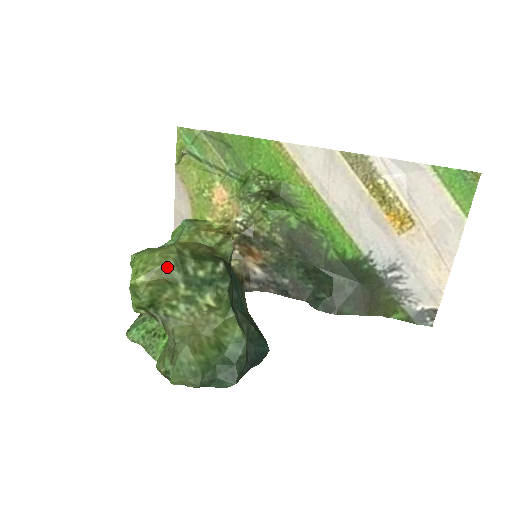
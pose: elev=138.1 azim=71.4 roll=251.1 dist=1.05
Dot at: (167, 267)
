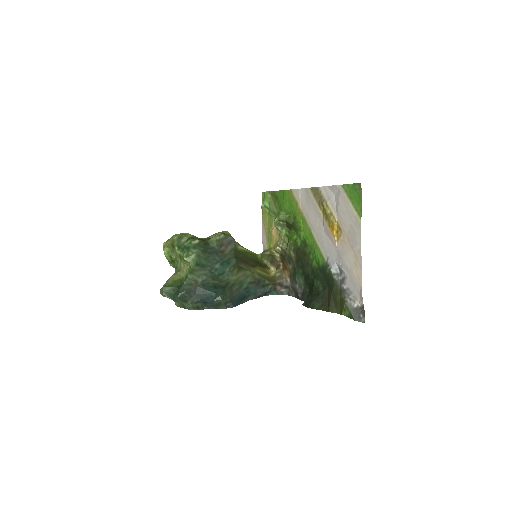
Dot at: (173, 239)
